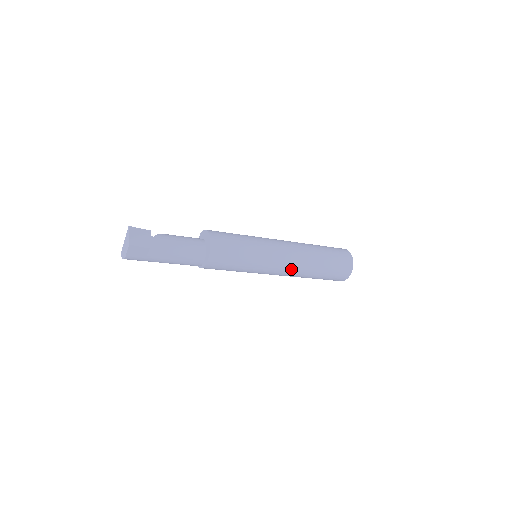
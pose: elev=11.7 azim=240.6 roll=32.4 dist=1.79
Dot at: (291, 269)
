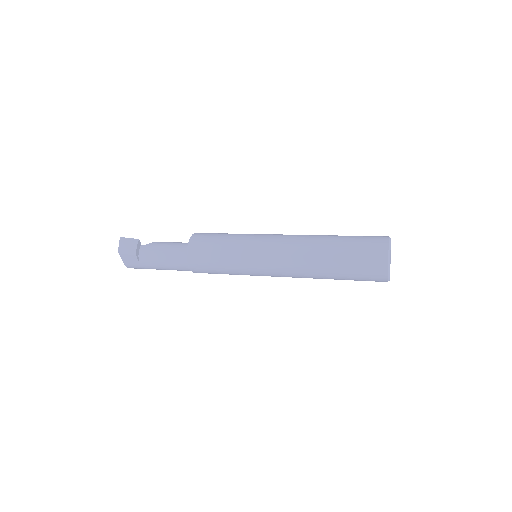
Dot at: (289, 267)
